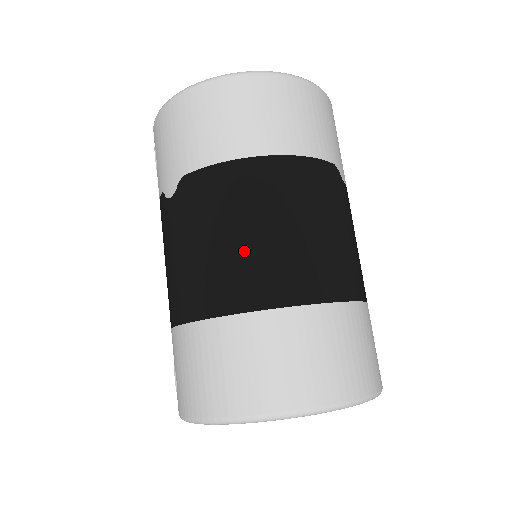
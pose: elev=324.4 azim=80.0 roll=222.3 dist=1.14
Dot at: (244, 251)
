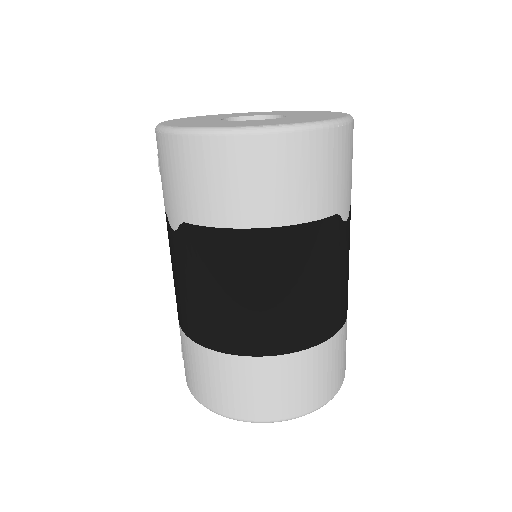
Dot at: (235, 310)
